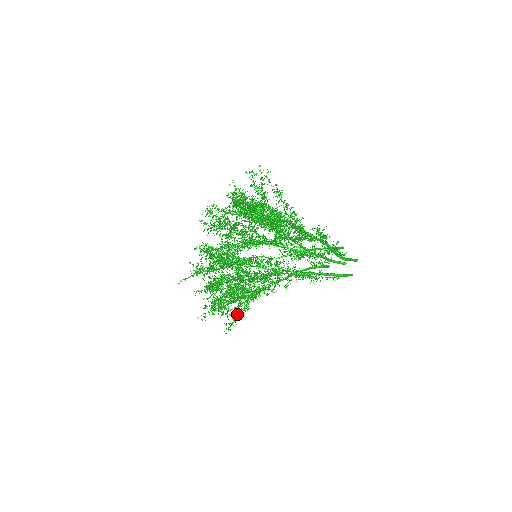
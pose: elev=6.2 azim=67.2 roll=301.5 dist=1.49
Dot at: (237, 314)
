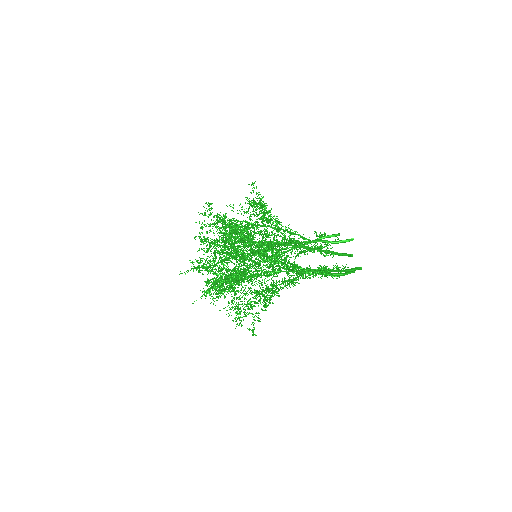
Dot at: occluded
